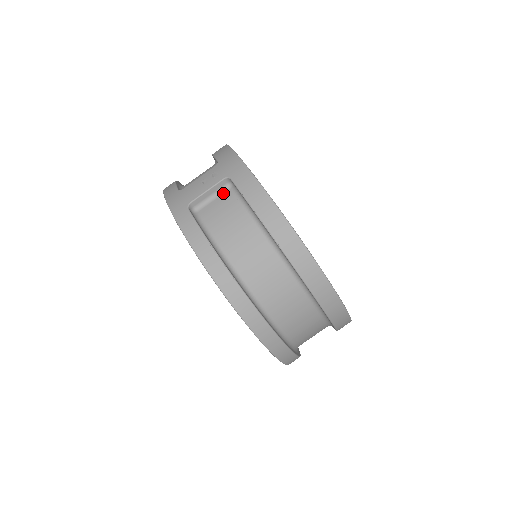
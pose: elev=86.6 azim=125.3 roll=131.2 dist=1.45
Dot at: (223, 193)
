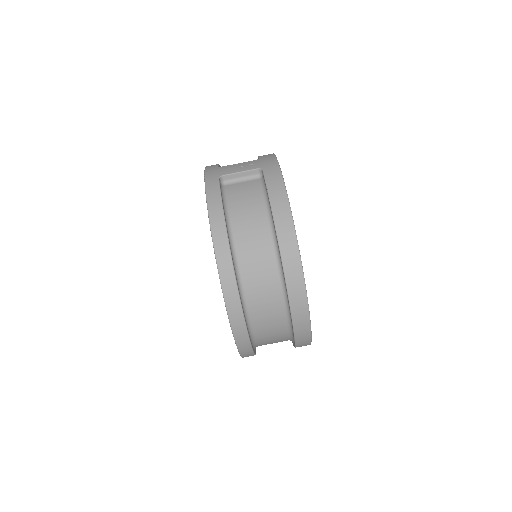
Dot at: (252, 180)
